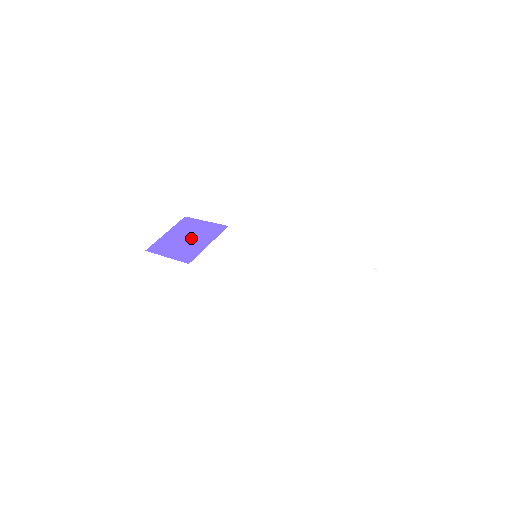
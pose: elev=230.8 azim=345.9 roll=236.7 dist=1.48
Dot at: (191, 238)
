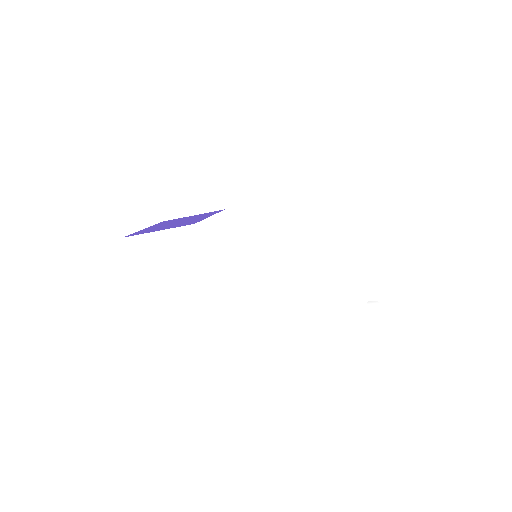
Dot at: (182, 221)
